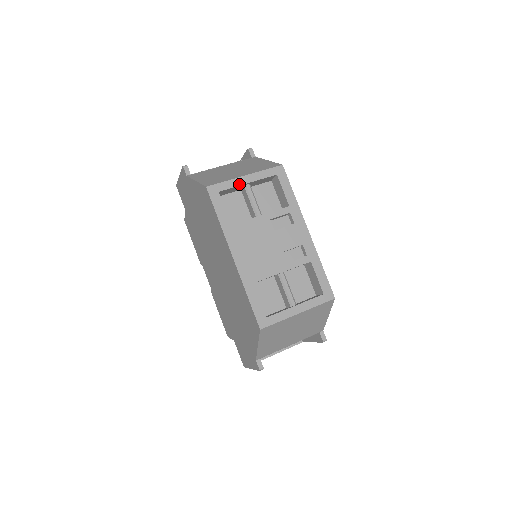
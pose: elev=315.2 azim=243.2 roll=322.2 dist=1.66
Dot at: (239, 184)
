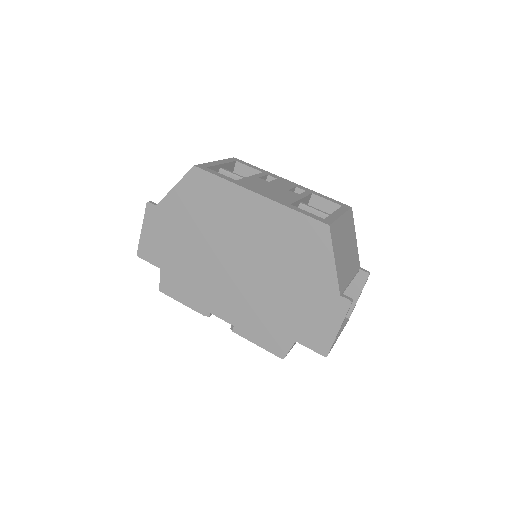
Dot at: (216, 164)
